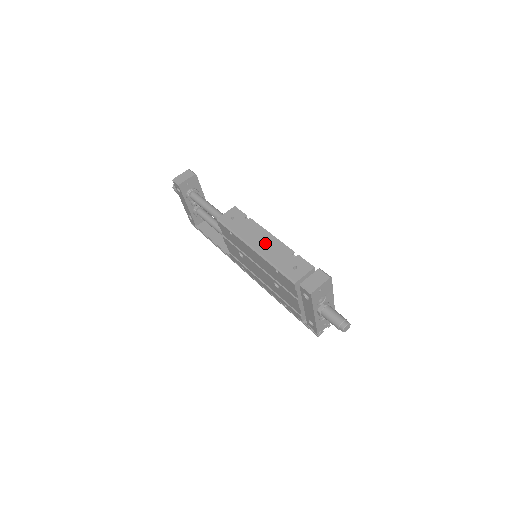
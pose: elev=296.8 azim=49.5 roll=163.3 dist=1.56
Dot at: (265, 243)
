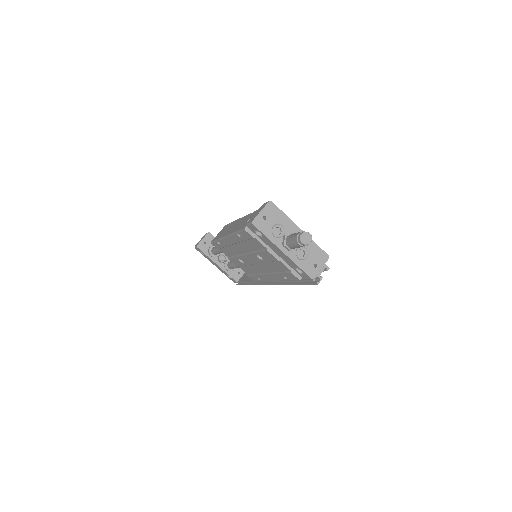
Dot at: (234, 226)
